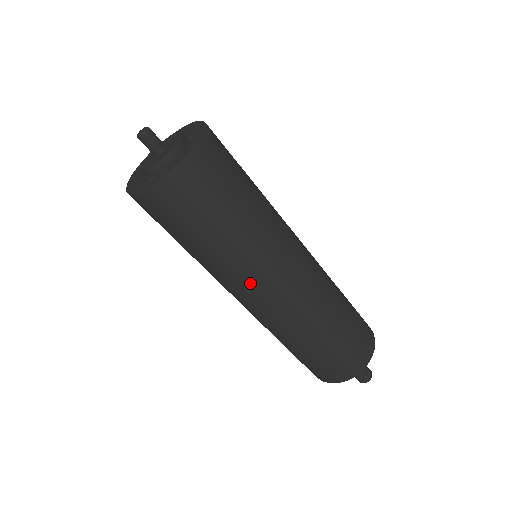
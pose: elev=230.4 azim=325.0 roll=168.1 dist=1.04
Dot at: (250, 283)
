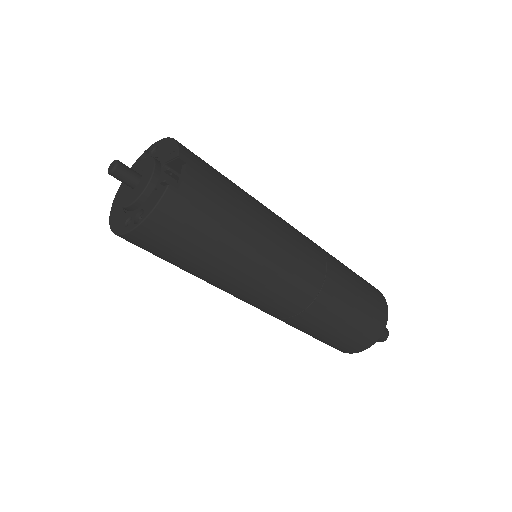
Dot at: (247, 294)
